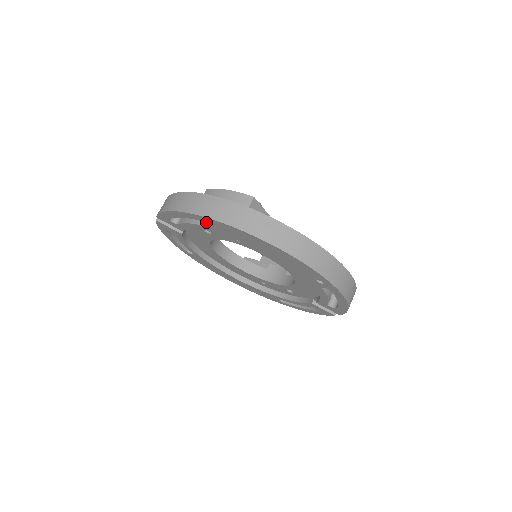
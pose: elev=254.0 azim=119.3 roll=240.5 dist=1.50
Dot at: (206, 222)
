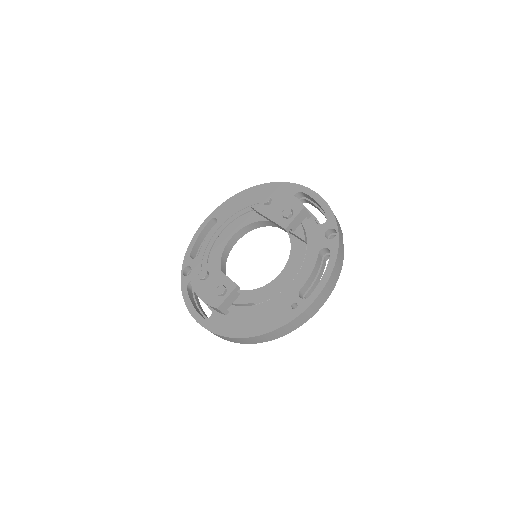
Dot at: occluded
